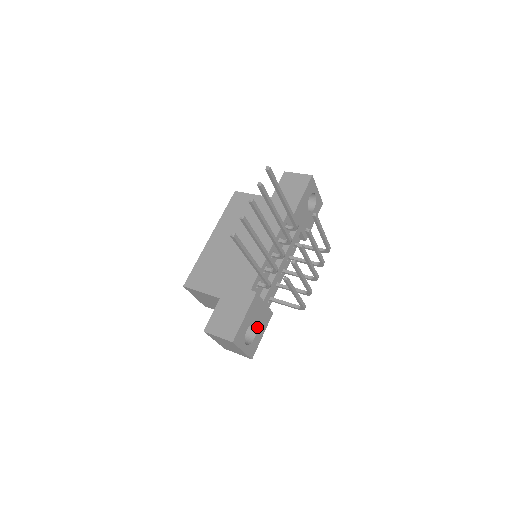
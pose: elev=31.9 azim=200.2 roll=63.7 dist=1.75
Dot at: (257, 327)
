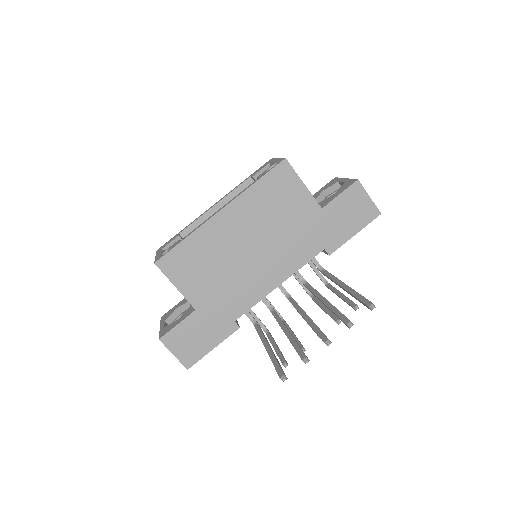
Dot at: occluded
